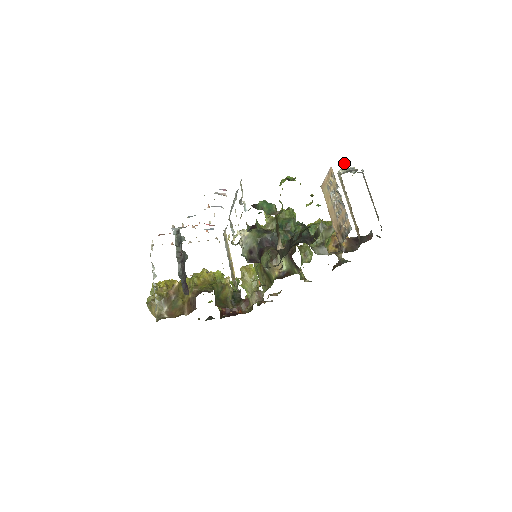
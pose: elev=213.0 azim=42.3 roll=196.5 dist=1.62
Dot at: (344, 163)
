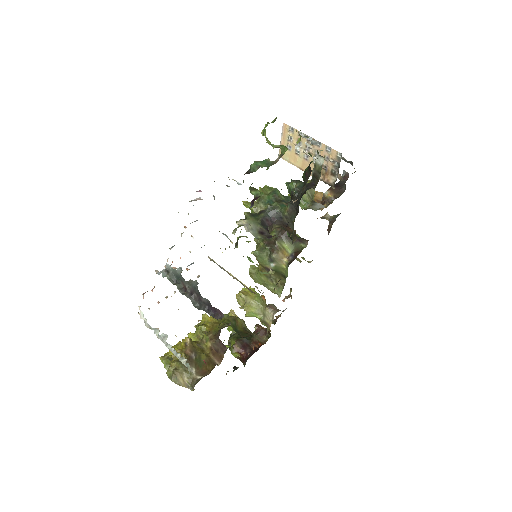
Dot at: occluded
